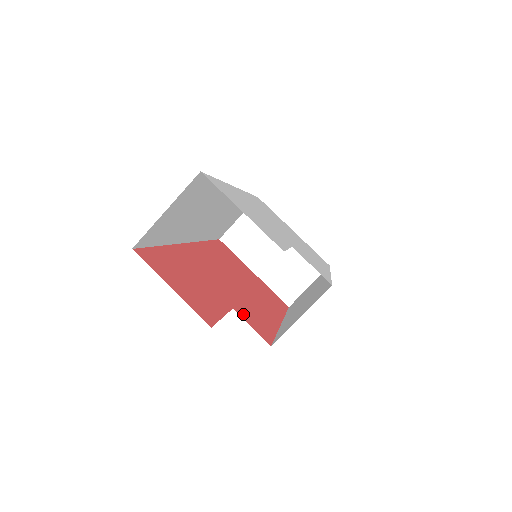
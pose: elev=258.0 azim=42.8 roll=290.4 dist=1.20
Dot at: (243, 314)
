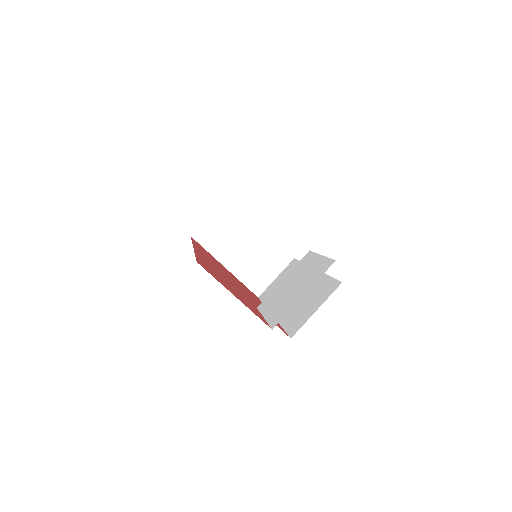
Dot at: occluded
